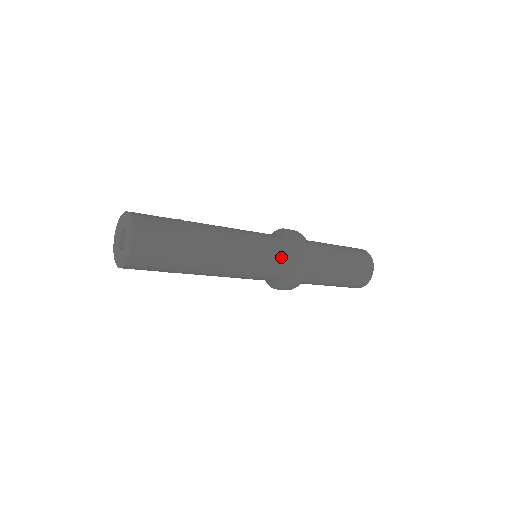
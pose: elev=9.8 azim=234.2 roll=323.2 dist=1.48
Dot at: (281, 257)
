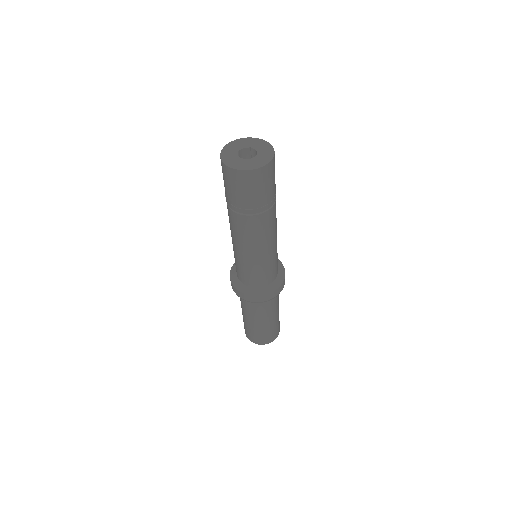
Dot at: (275, 271)
